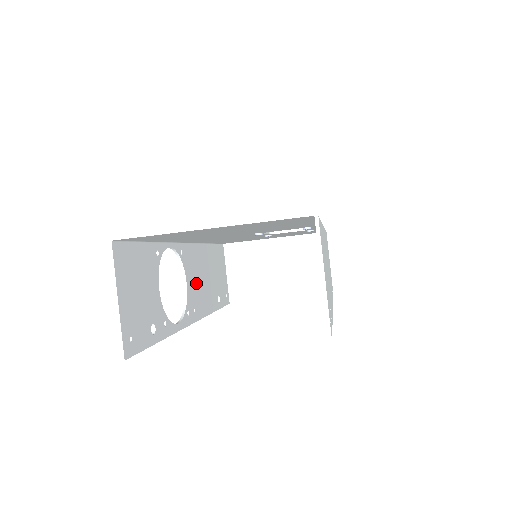
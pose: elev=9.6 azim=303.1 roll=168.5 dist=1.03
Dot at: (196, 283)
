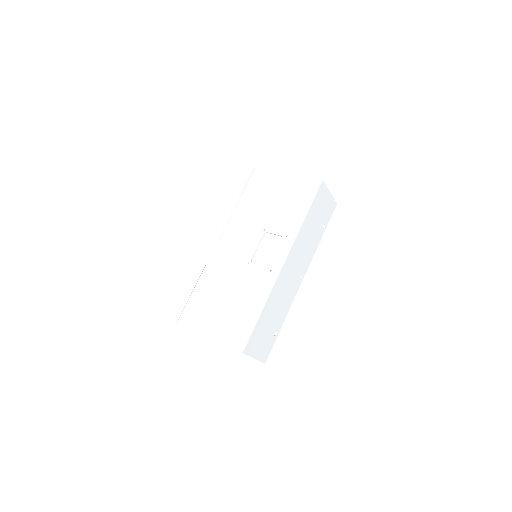
Dot at: occluded
